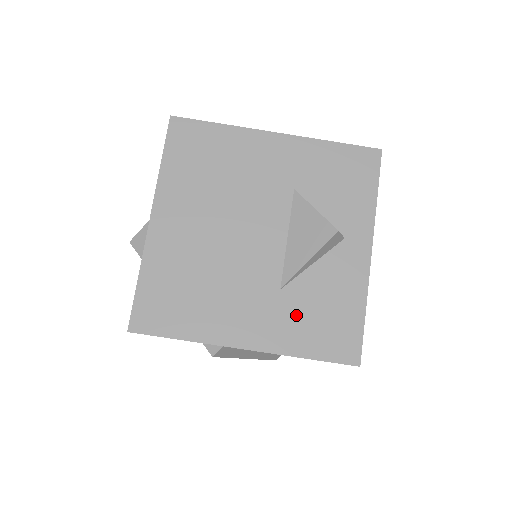
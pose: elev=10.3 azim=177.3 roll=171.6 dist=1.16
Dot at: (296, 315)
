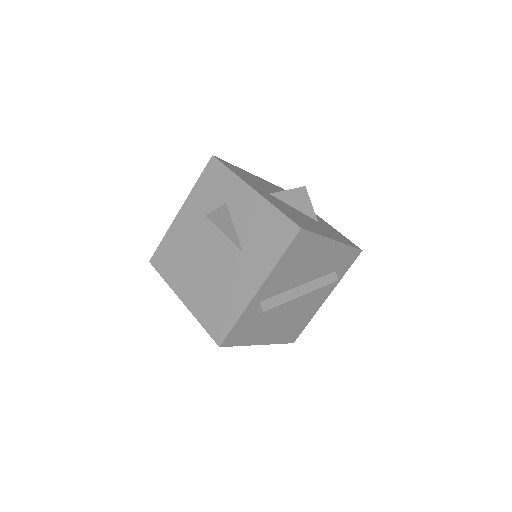
Dot at: (258, 250)
